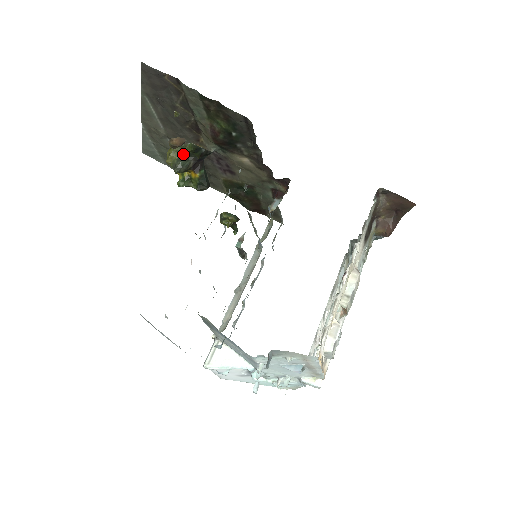
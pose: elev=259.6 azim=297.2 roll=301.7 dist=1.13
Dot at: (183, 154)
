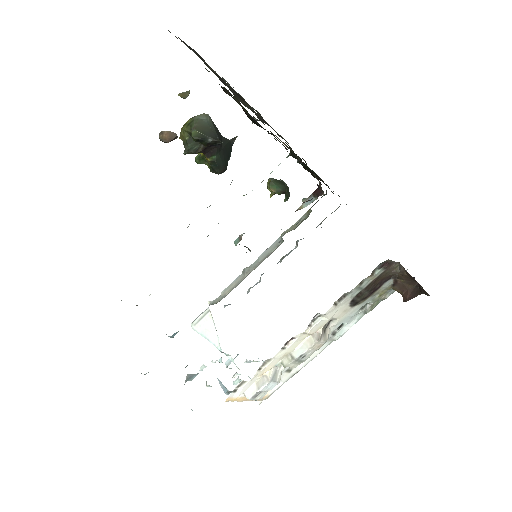
Dot at: occluded
